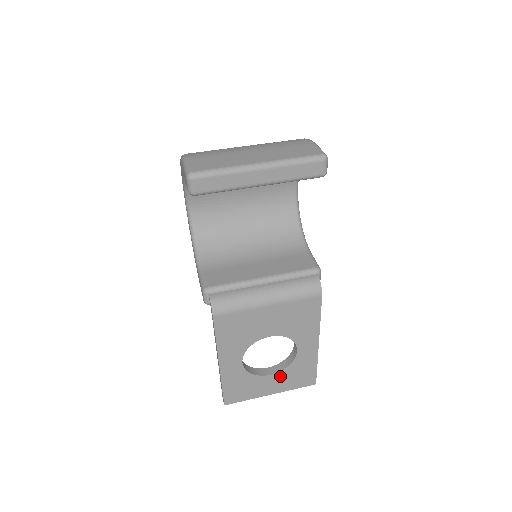
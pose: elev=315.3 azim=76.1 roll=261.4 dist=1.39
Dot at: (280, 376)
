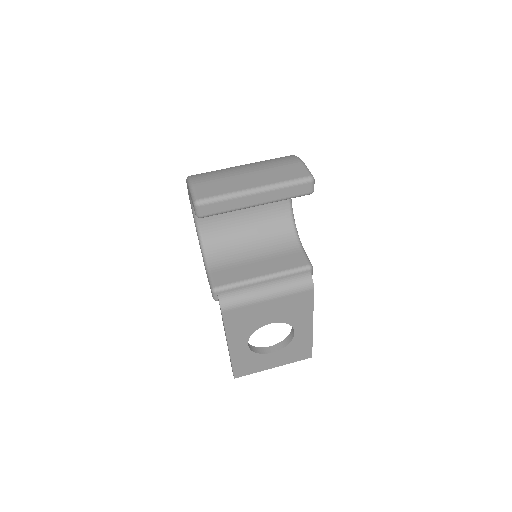
Dot at: (281, 353)
